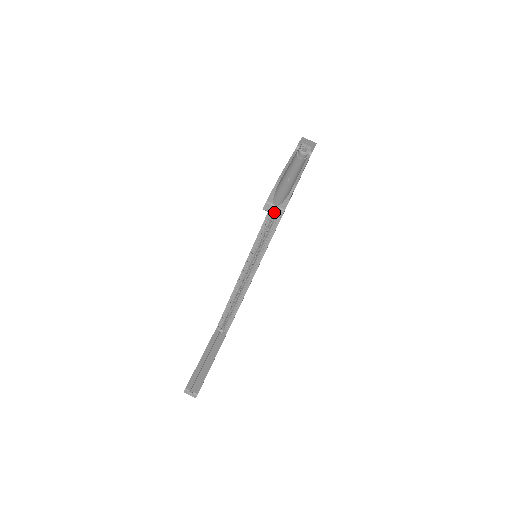
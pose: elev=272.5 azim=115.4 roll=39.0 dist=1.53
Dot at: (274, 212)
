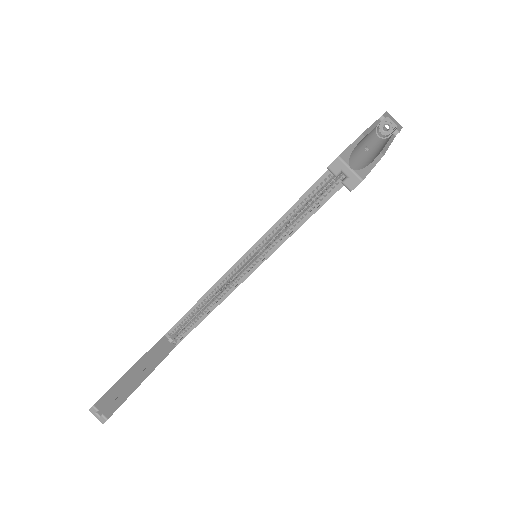
Dot at: (343, 179)
